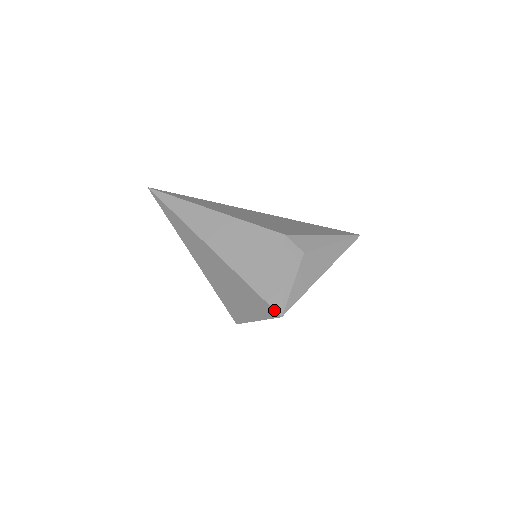
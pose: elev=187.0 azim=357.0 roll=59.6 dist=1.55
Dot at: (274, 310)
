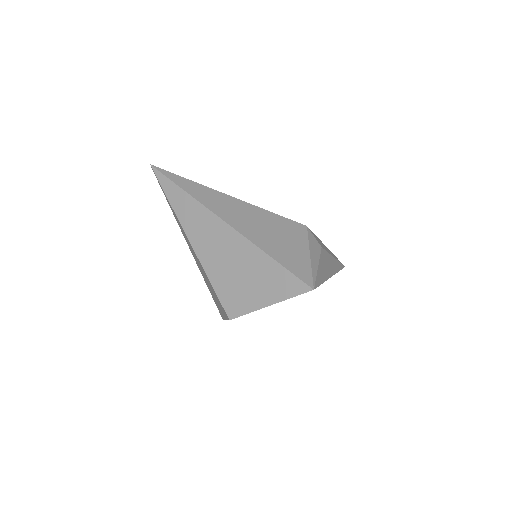
Dot at: (304, 283)
